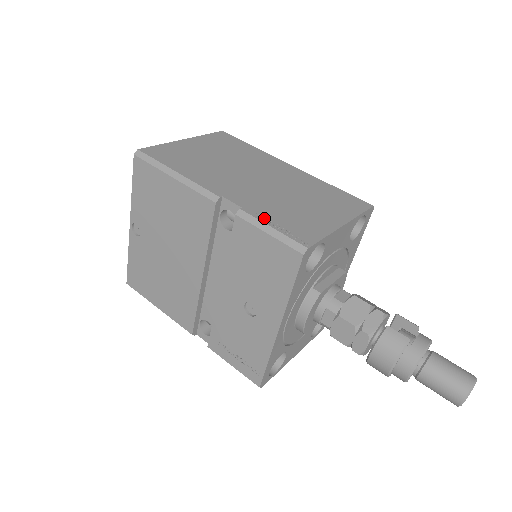
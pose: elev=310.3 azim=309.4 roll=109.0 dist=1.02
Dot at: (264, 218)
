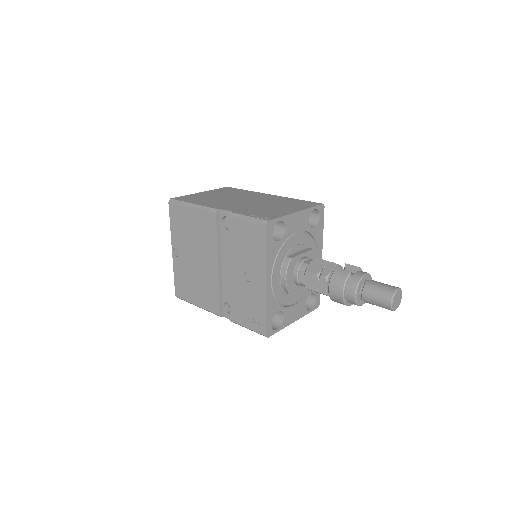
Dot at: (244, 213)
